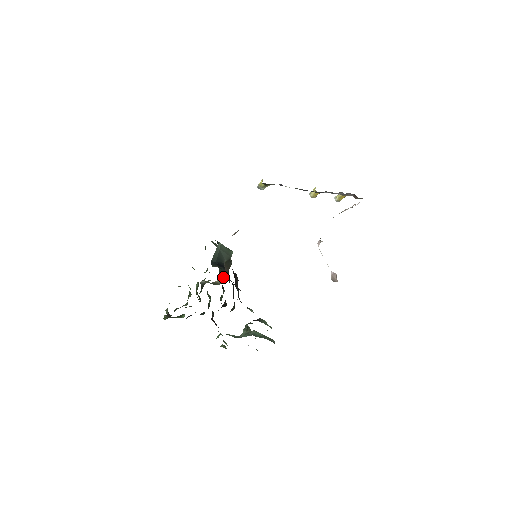
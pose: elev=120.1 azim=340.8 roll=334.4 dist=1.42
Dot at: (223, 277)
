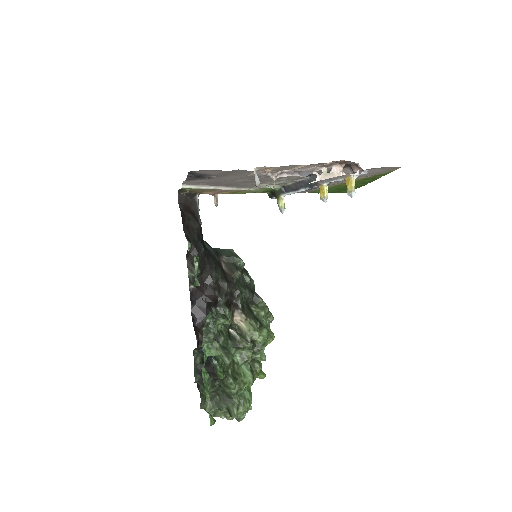
Dot at: (251, 325)
